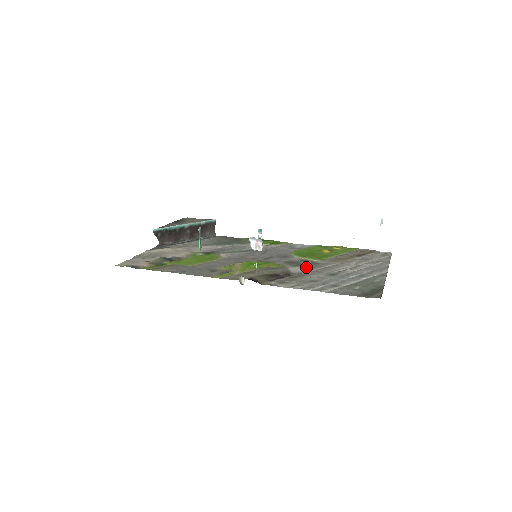
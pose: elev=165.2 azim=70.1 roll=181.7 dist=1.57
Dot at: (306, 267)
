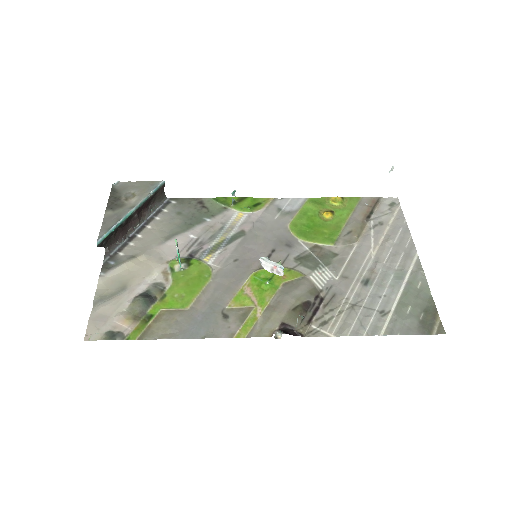
Dot at: (327, 268)
